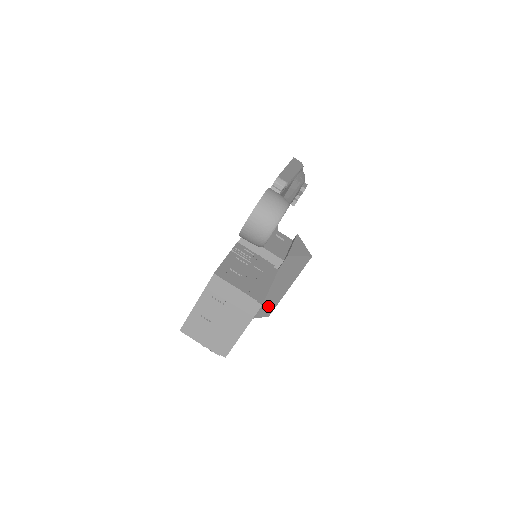
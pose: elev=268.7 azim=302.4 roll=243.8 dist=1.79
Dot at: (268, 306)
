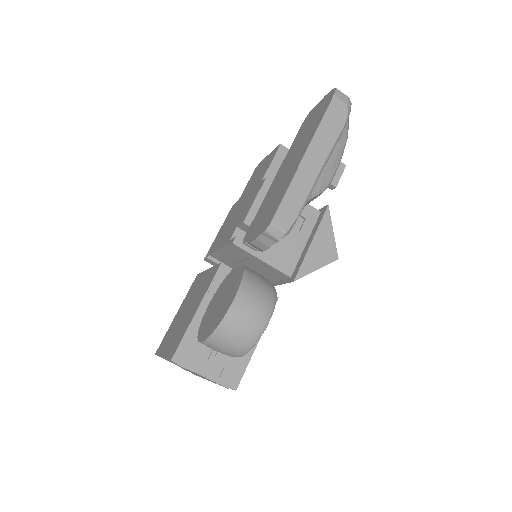
Dot at: occluded
